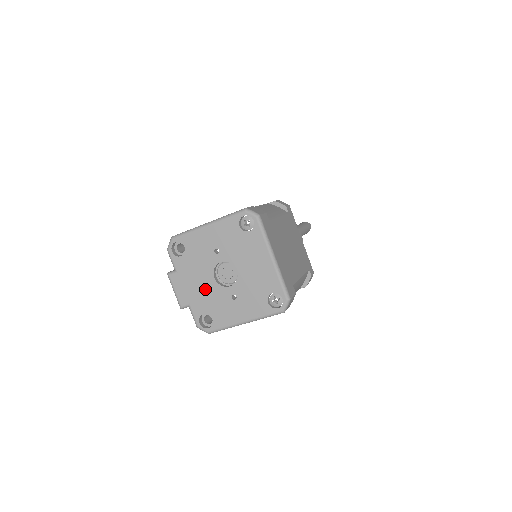
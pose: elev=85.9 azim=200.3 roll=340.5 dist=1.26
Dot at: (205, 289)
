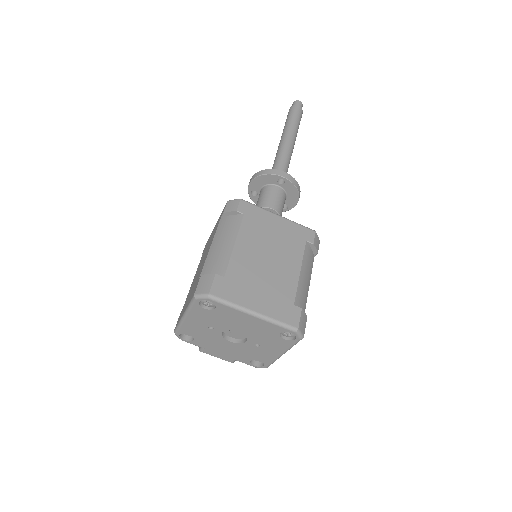
Dot at: (233, 349)
